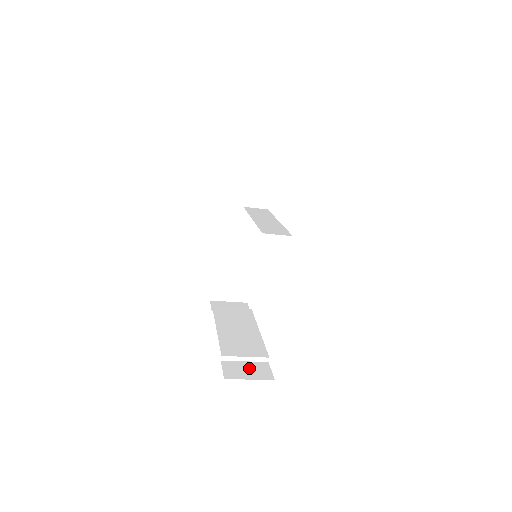
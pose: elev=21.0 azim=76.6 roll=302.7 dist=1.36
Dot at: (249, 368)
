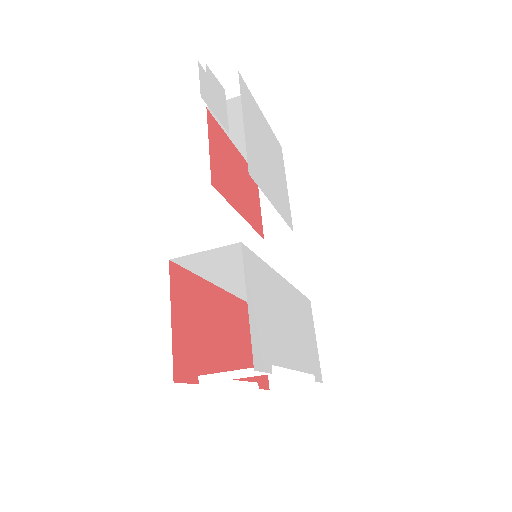
Dot at: occluded
